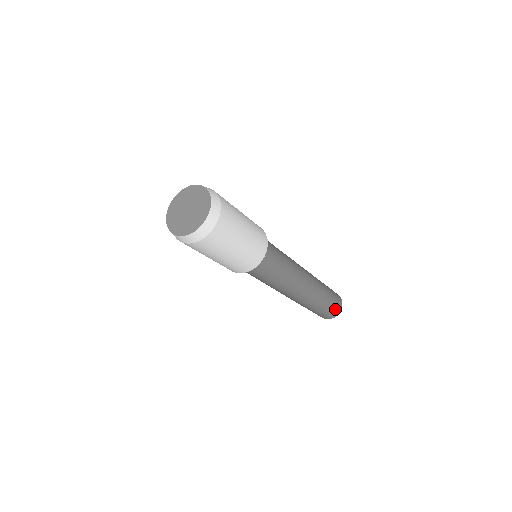
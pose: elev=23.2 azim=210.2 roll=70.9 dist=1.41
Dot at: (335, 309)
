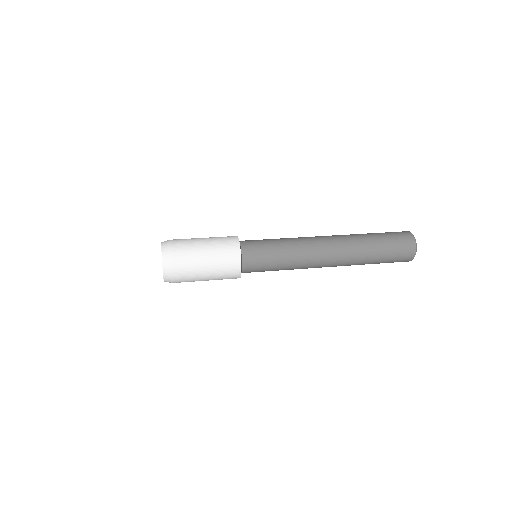
Dot at: (403, 253)
